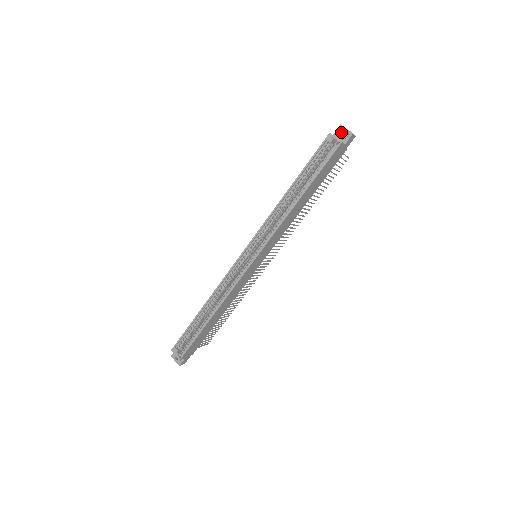
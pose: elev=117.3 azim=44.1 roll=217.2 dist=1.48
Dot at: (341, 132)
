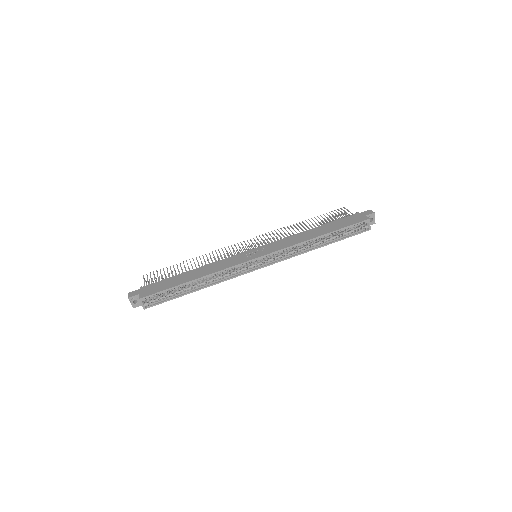
Dot at: (371, 217)
